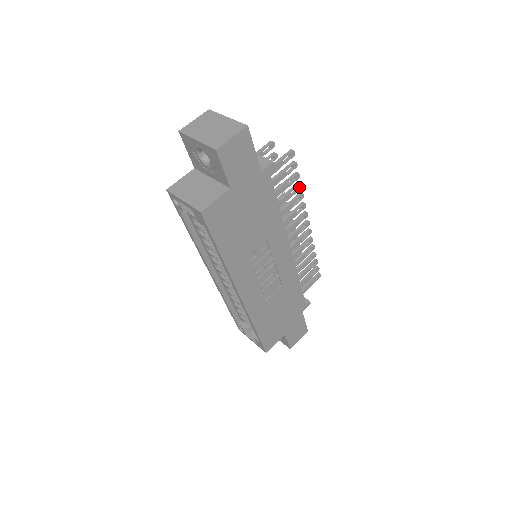
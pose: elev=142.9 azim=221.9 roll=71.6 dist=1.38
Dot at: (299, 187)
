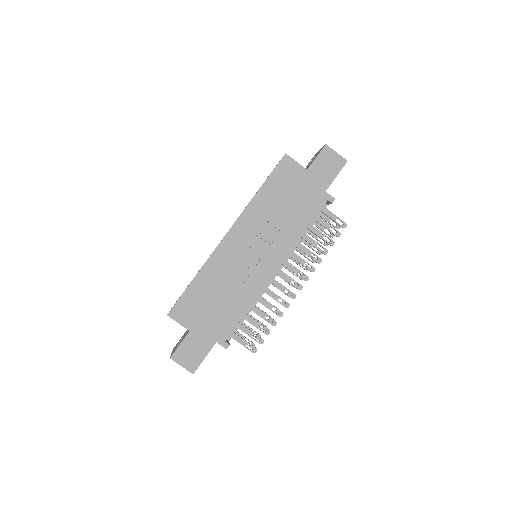
Dot at: (325, 252)
